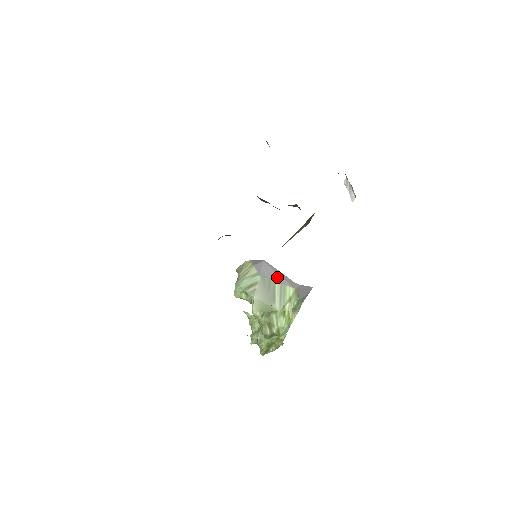
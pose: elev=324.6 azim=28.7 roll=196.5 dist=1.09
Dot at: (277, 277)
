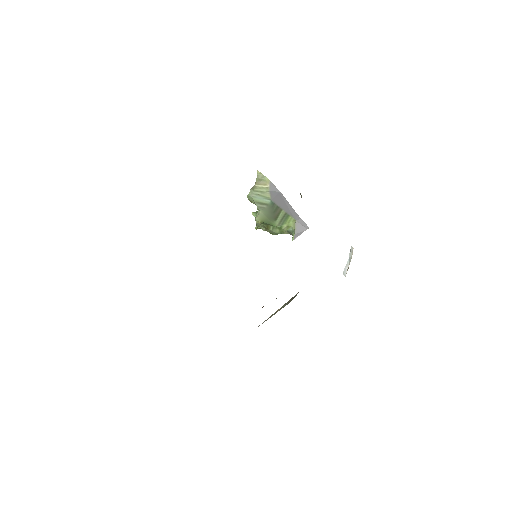
Dot at: (285, 207)
